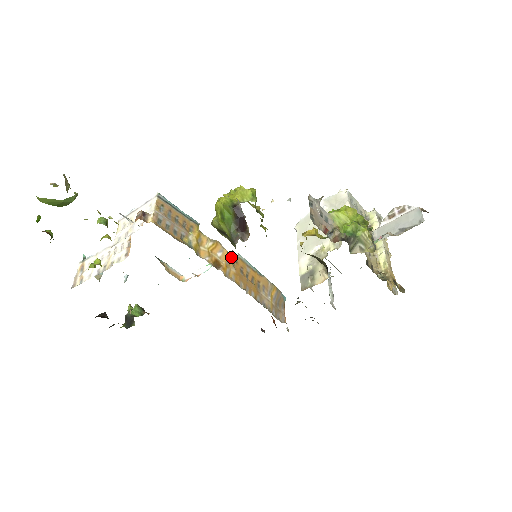
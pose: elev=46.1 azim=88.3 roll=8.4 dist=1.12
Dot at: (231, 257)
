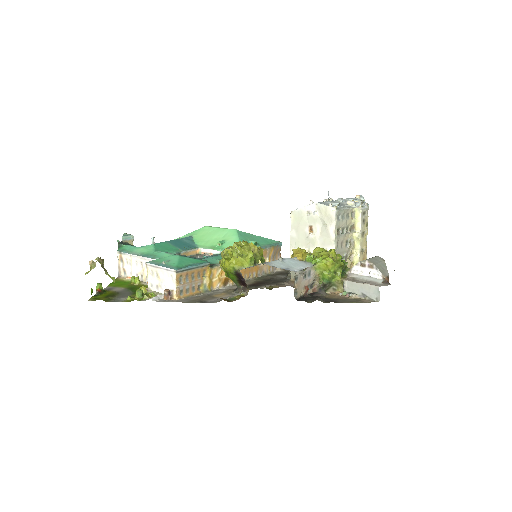
Dot at: occluded
